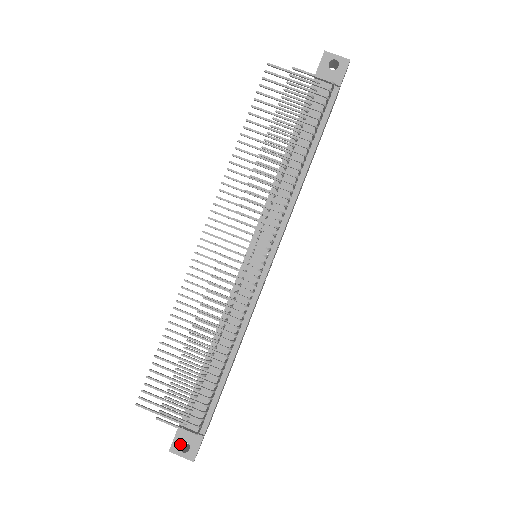
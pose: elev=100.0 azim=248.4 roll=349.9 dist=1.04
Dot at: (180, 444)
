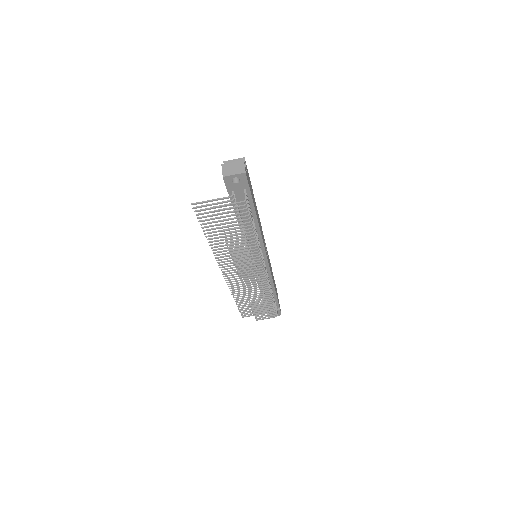
Dot at: occluded
